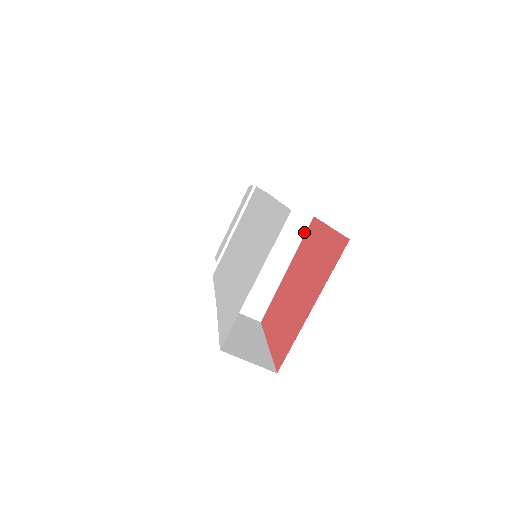
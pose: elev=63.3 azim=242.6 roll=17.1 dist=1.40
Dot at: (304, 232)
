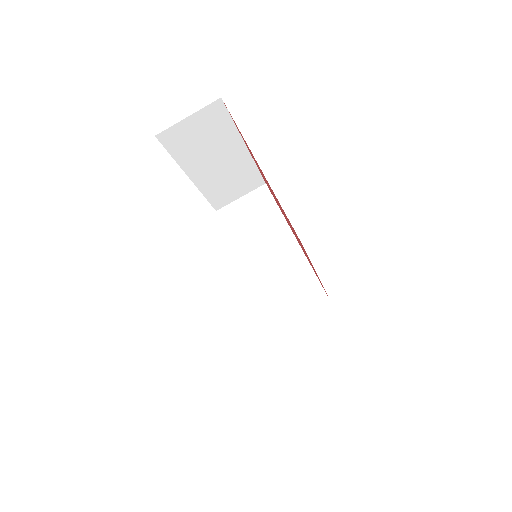
Dot at: (272, 200)
